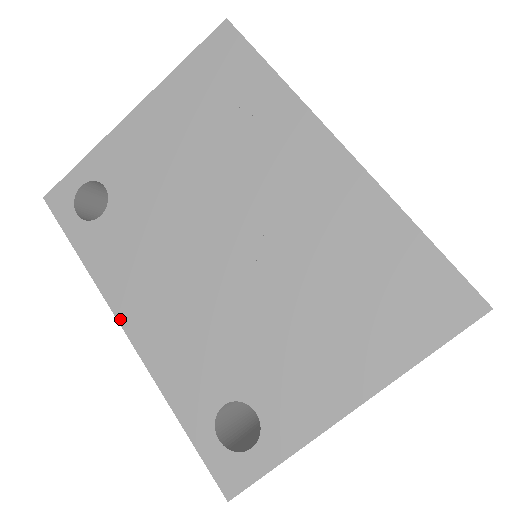
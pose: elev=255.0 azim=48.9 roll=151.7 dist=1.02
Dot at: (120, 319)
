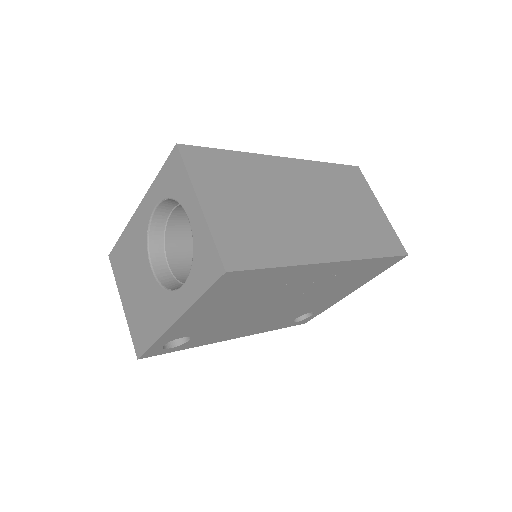
Dot at: occluded
